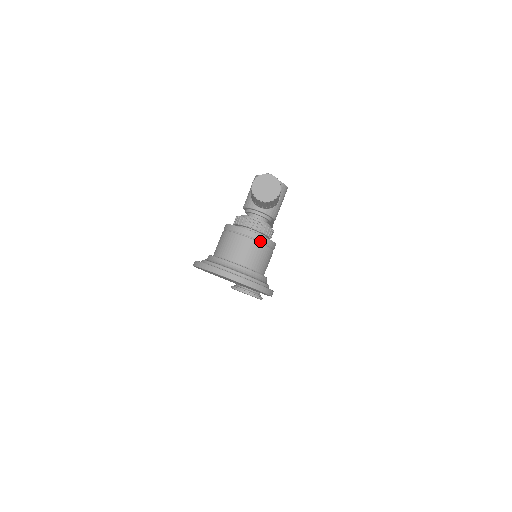
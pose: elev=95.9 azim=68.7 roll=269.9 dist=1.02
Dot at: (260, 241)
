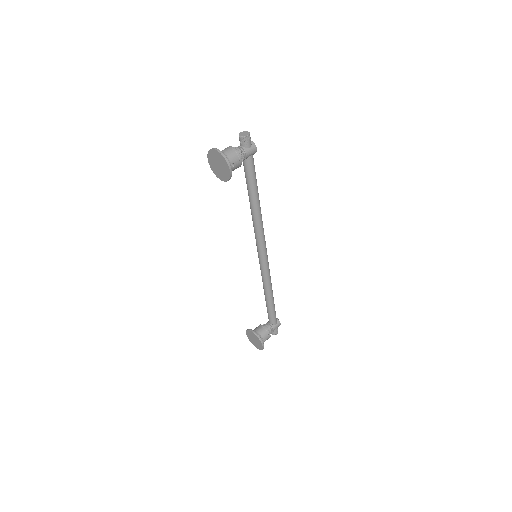
Dot at: (234, 150)
